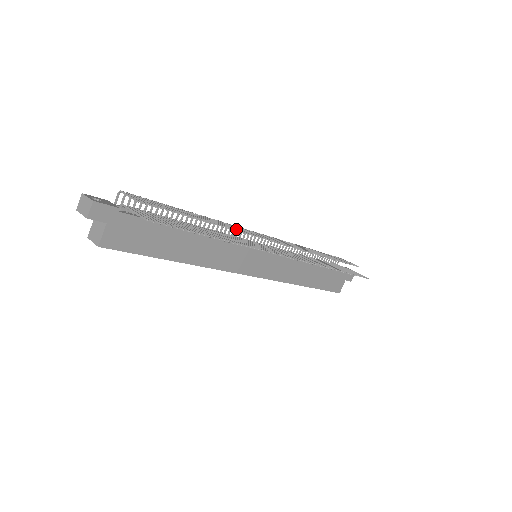
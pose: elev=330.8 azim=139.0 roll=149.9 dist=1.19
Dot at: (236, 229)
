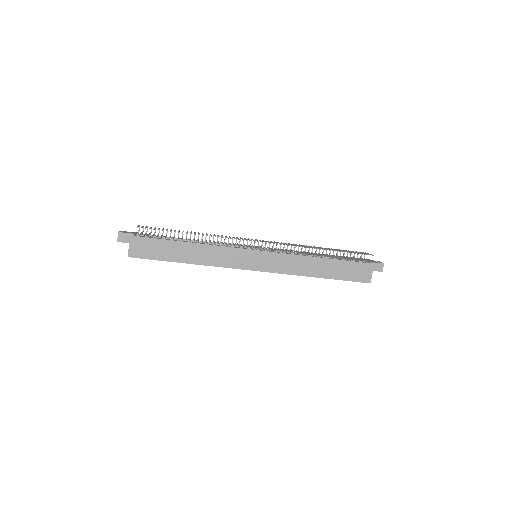
Dot at: (218, 236)
